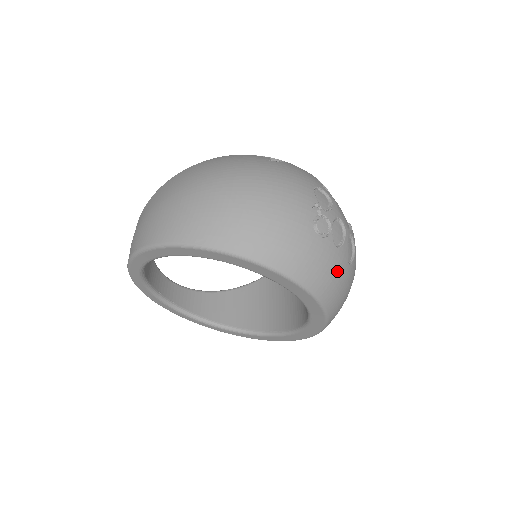
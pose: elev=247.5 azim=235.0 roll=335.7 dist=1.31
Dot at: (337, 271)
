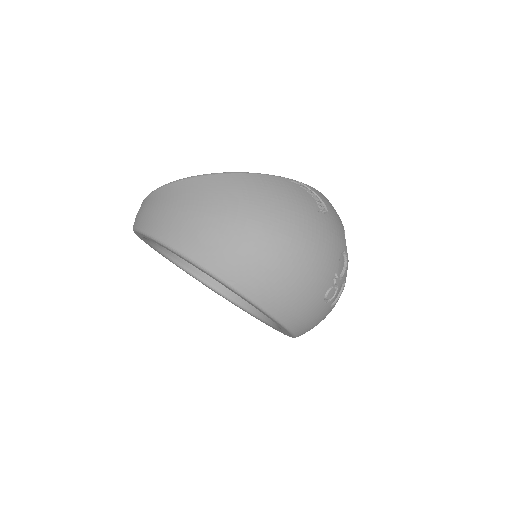
Dot at: (320, 321)
